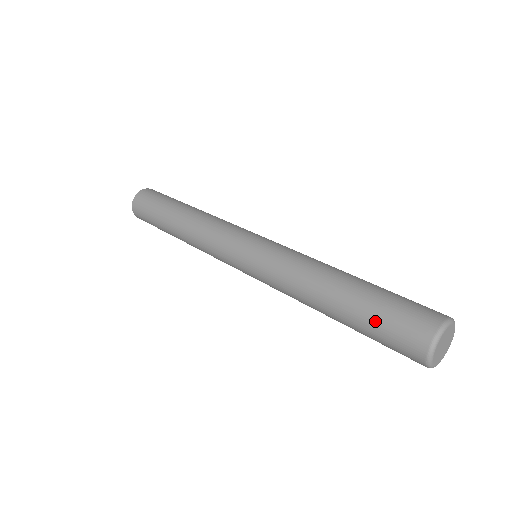
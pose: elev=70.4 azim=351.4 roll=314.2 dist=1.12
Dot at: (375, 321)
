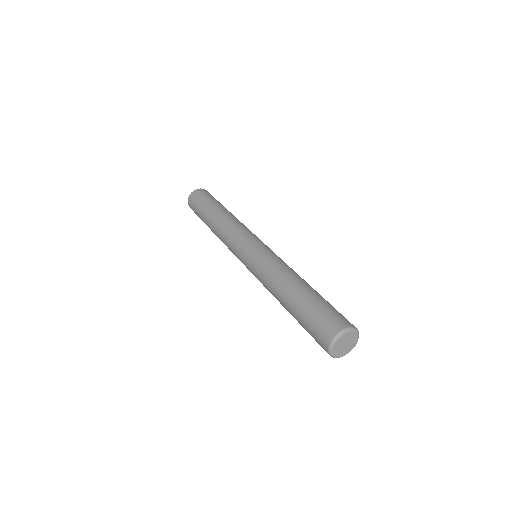
Dot at: (320, 304)
